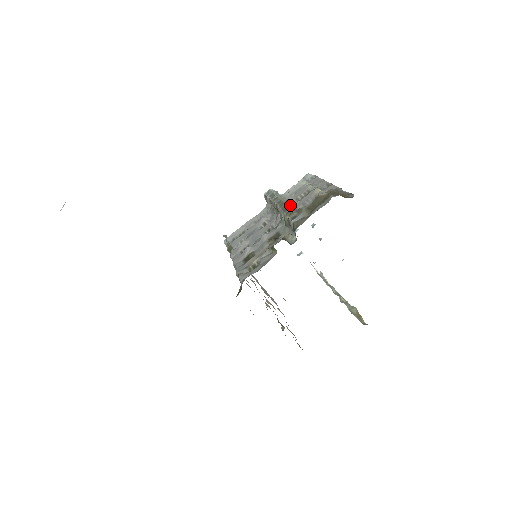
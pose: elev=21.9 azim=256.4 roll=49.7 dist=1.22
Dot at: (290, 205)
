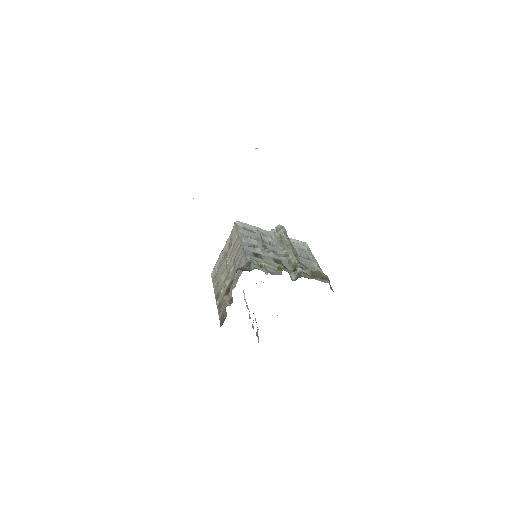
Dot at: (297, 254)
